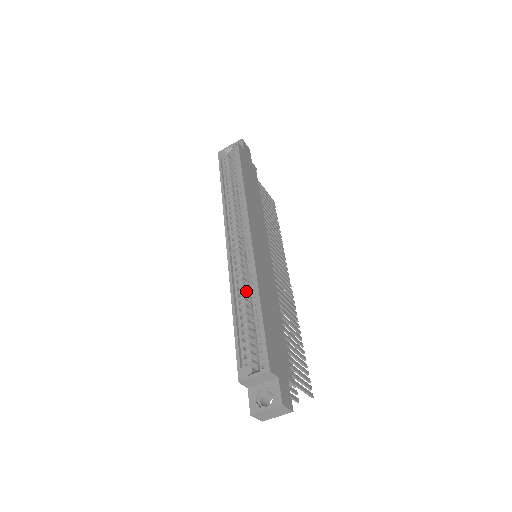
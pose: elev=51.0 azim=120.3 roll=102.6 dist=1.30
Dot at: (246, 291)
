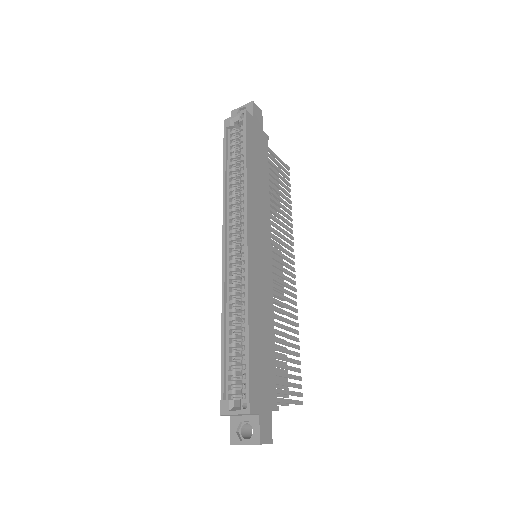
Dot at: (239, 306)
